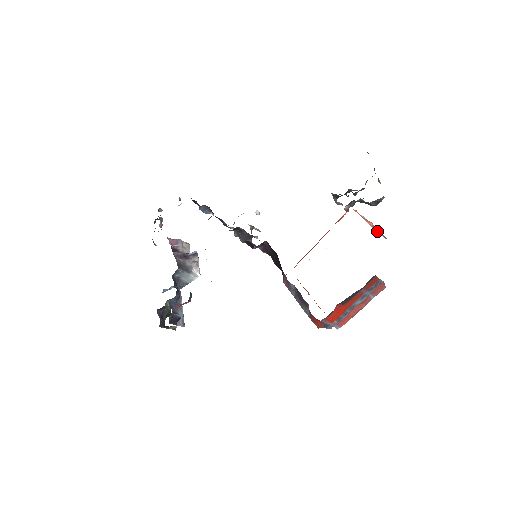
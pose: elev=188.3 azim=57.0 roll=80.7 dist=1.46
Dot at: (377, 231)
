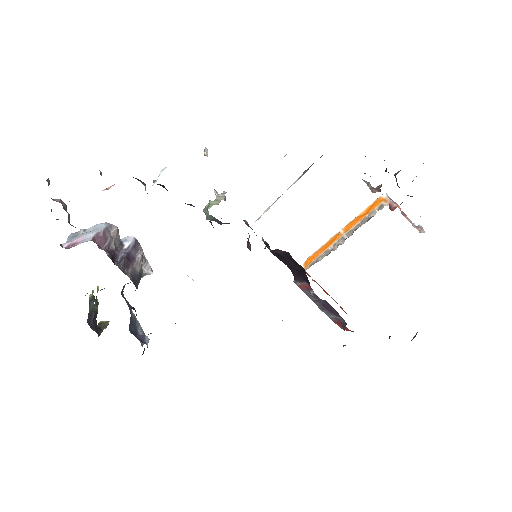
Dot at: occluded
